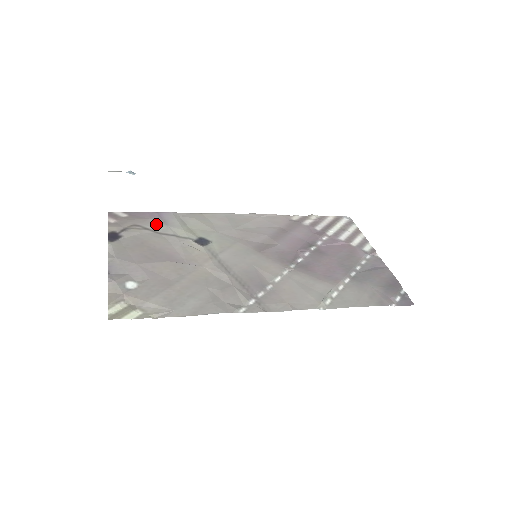
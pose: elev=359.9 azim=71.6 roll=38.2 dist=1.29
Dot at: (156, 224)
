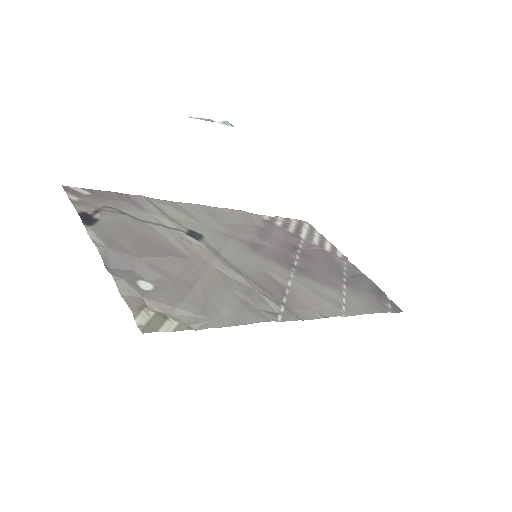
Dot at: (132, 208)
